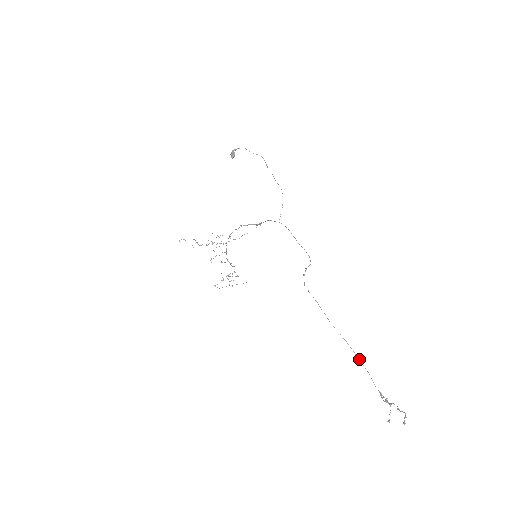
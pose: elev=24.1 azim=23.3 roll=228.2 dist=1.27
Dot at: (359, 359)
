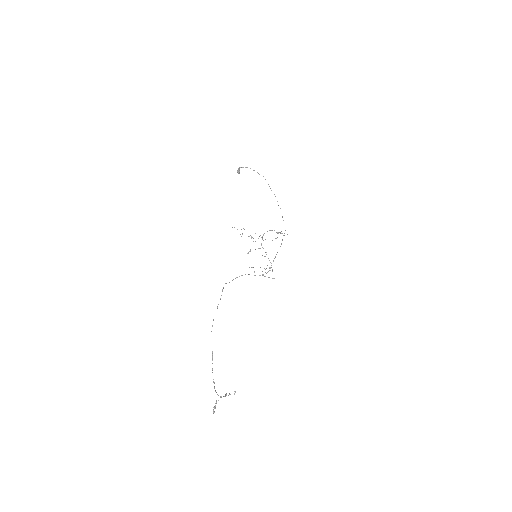
Dot at: occluded
